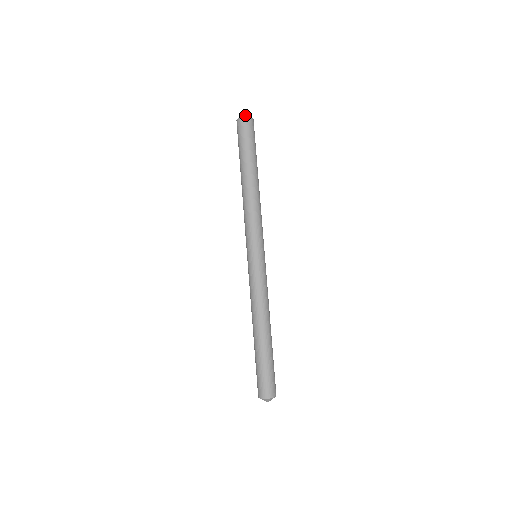
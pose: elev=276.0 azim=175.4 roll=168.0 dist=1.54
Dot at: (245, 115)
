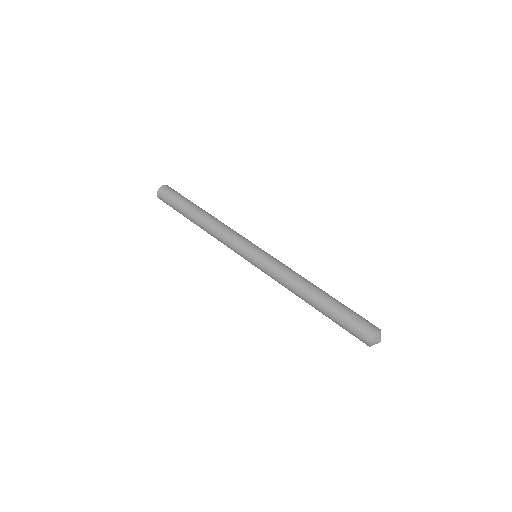
Dot at: (162, 186)
